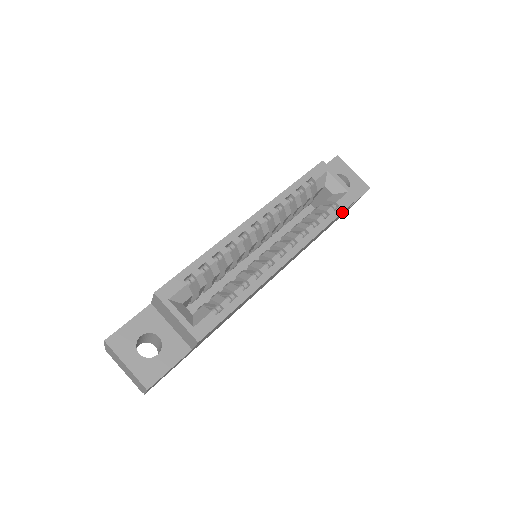
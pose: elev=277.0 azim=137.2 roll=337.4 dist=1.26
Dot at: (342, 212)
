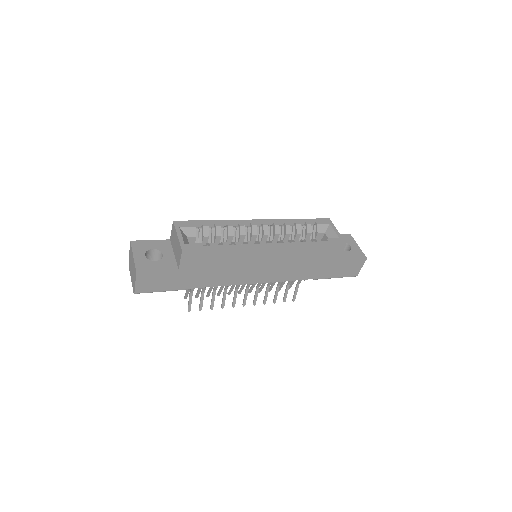
Dot at: (328, 245)
